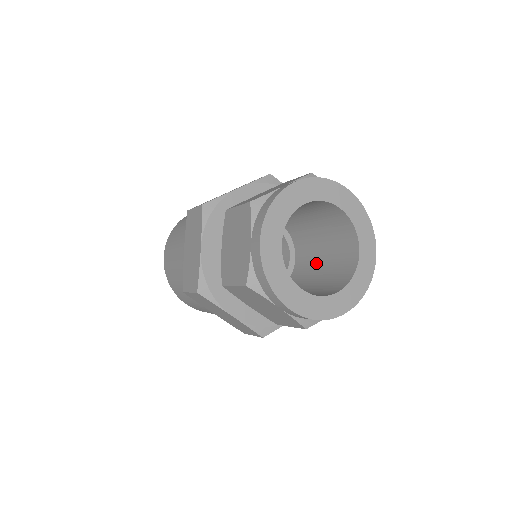
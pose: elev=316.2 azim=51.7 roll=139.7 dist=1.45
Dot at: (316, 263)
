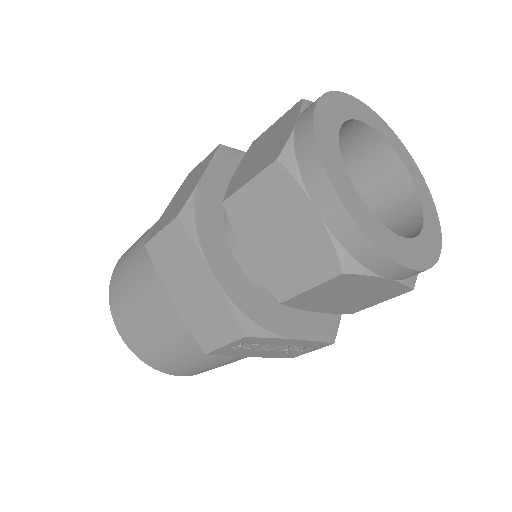
Dot at: occluded
